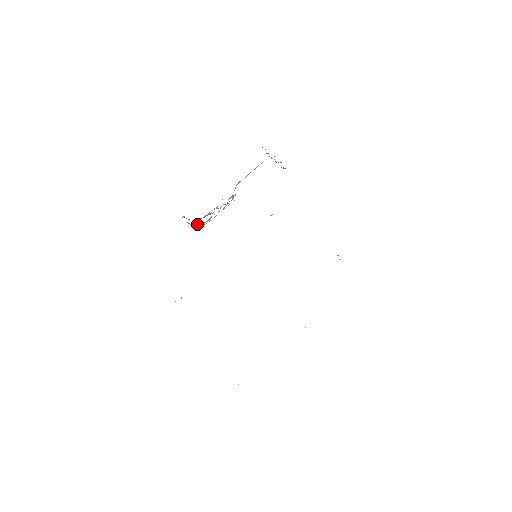
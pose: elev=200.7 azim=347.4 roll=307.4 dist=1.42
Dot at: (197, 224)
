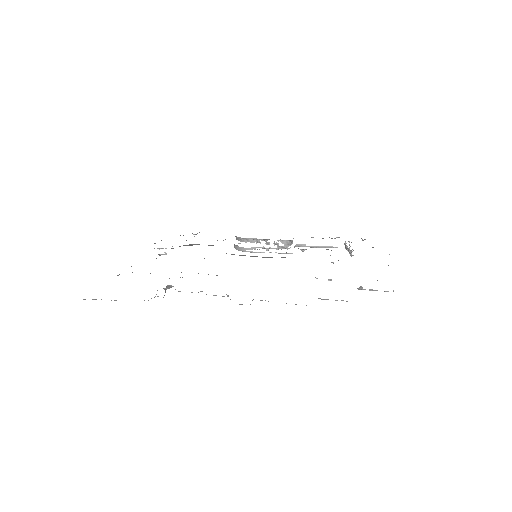
Dot at: (240, 247)
